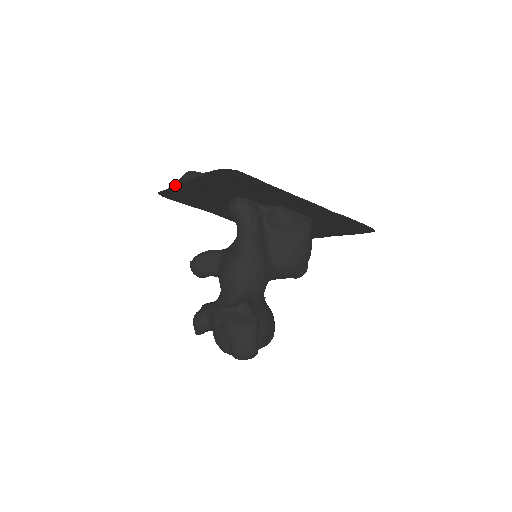
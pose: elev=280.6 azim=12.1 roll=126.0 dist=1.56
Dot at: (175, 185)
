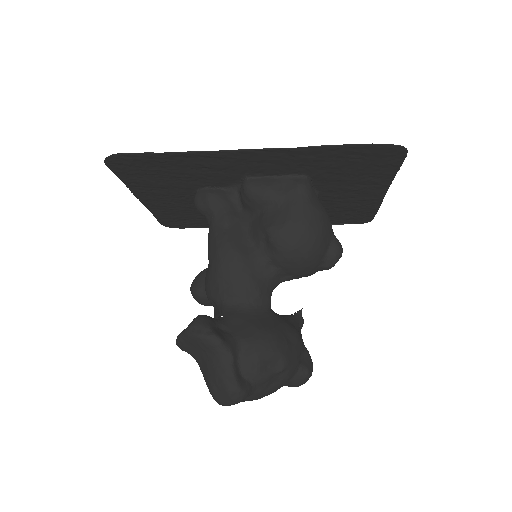
Dot at: (147, 208)
